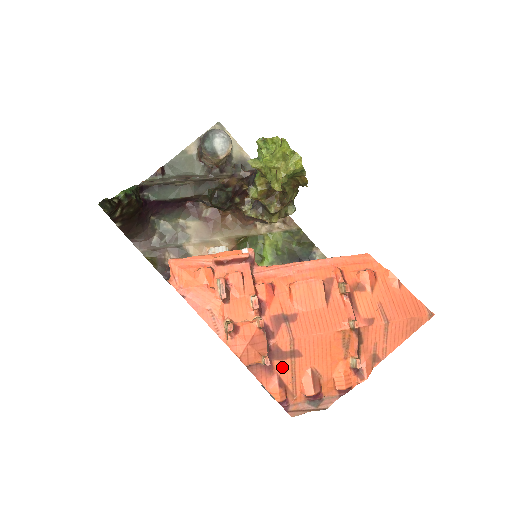
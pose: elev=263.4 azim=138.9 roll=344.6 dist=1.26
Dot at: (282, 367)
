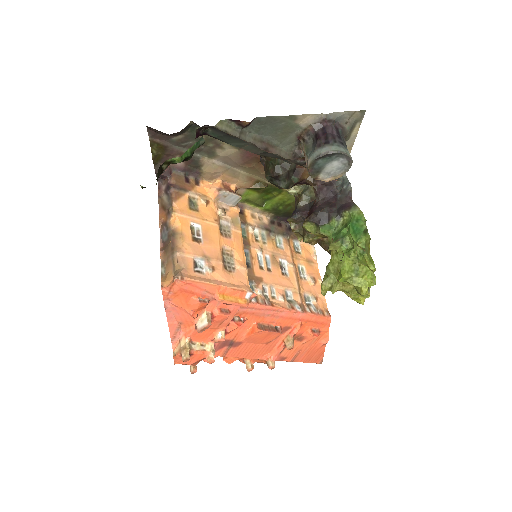
Dot at: occluded
